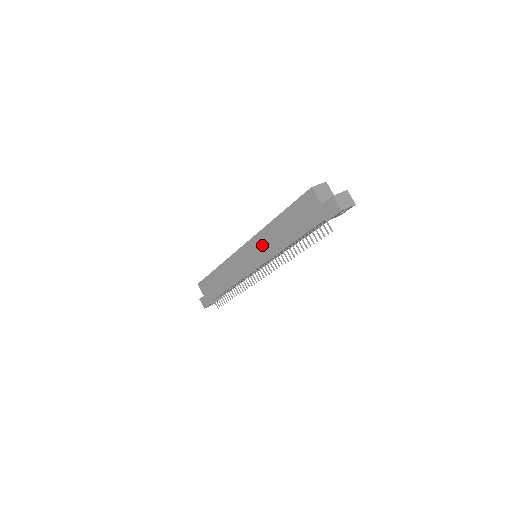
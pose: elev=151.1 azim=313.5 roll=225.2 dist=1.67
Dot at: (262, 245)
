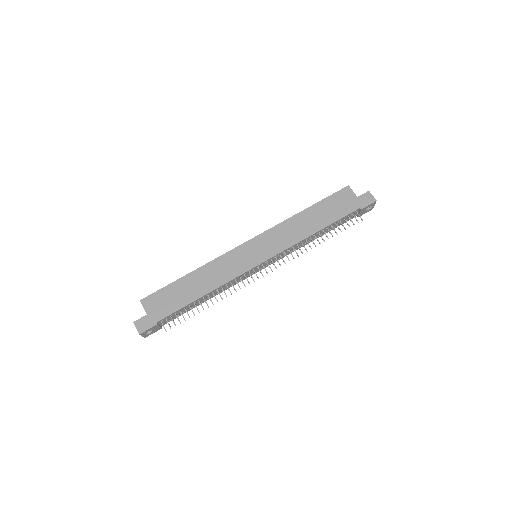
Dot at: (279, 236)
